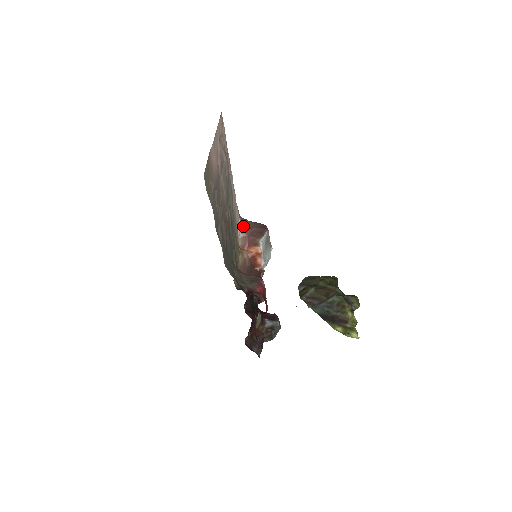
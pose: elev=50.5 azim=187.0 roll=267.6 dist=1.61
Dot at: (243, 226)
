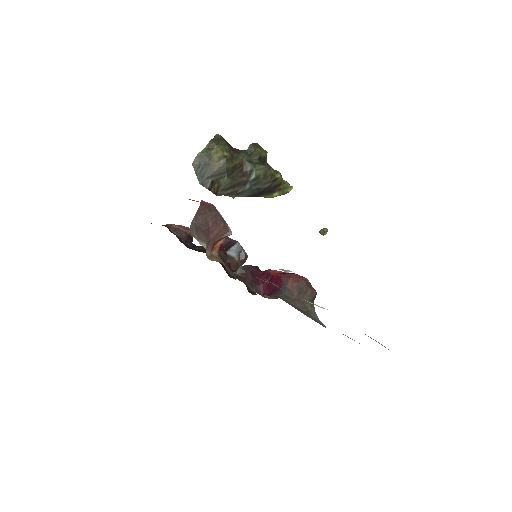
Dot at: (202, 239)
